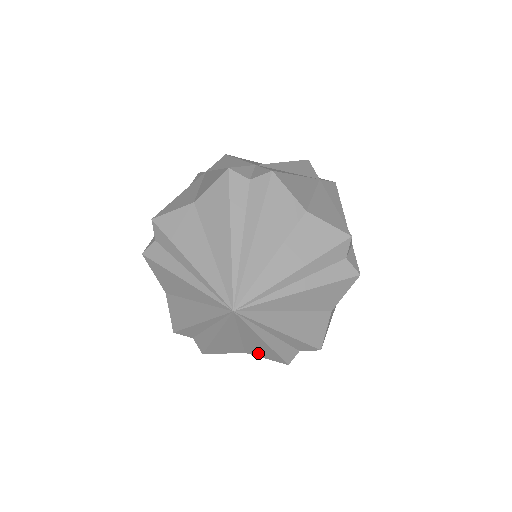
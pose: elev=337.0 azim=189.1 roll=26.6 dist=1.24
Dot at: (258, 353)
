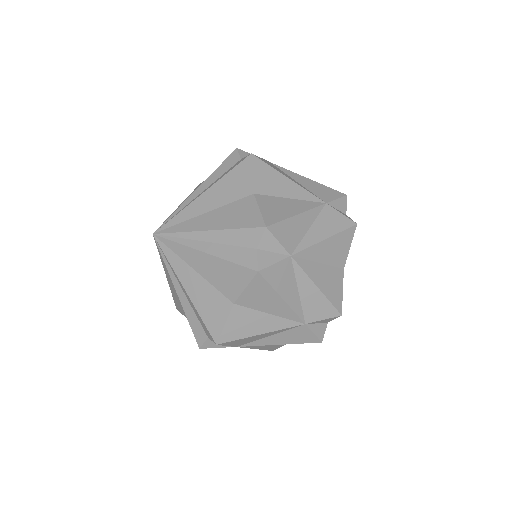
Dot at: occluded
